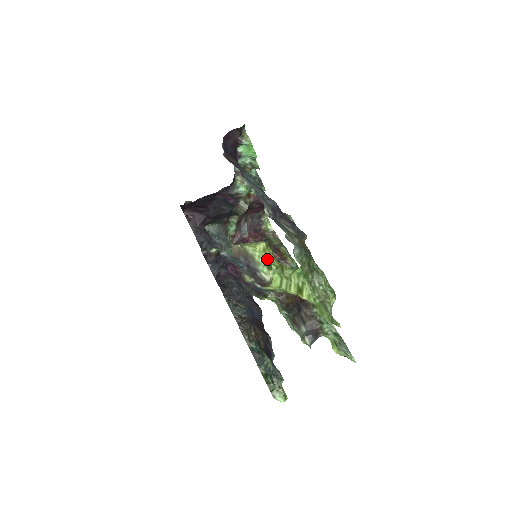
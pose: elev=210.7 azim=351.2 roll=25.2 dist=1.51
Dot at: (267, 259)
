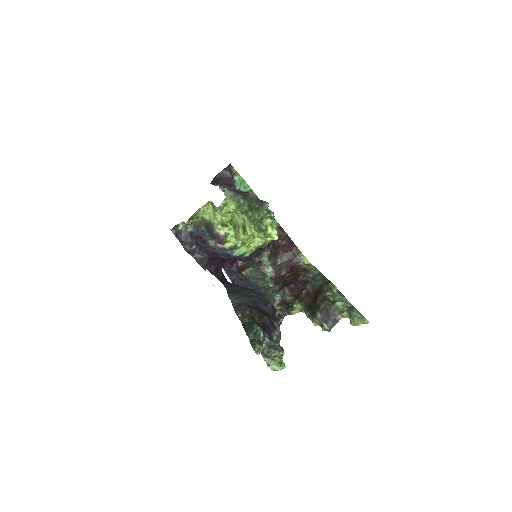
Dot at: (216, 216)
